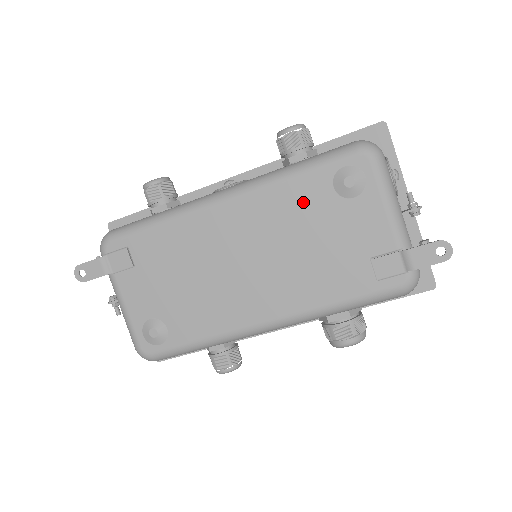
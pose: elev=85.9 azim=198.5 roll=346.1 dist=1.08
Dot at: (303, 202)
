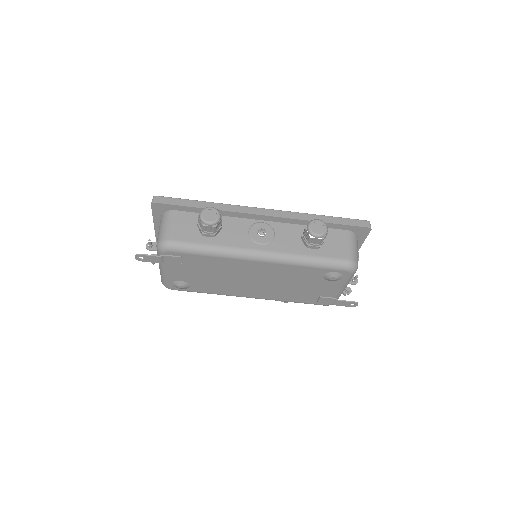
Dot at: (304, 275)
